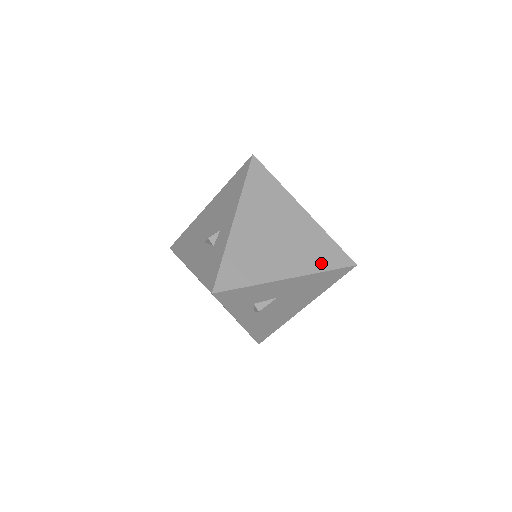
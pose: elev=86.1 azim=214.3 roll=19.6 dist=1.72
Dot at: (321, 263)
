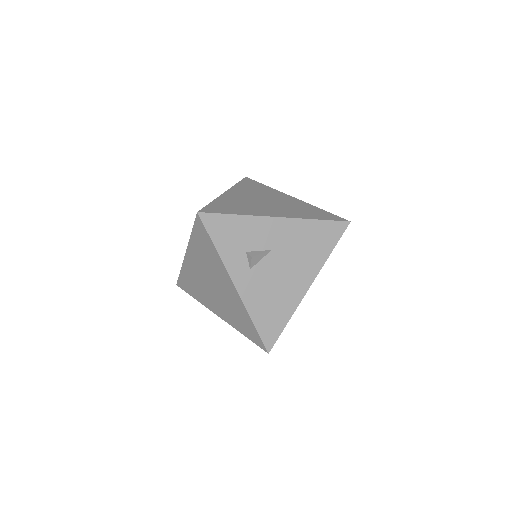
Dot at: (311, 216)
